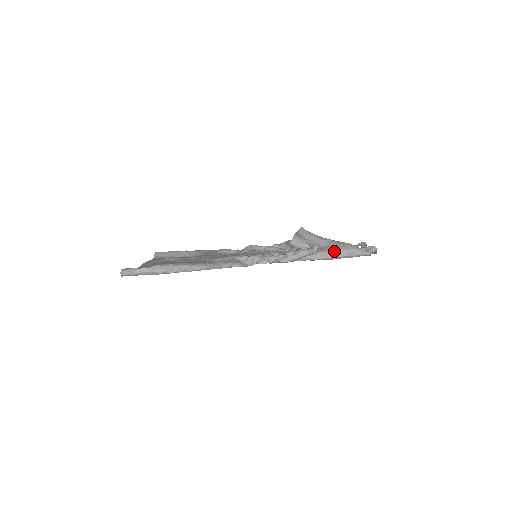
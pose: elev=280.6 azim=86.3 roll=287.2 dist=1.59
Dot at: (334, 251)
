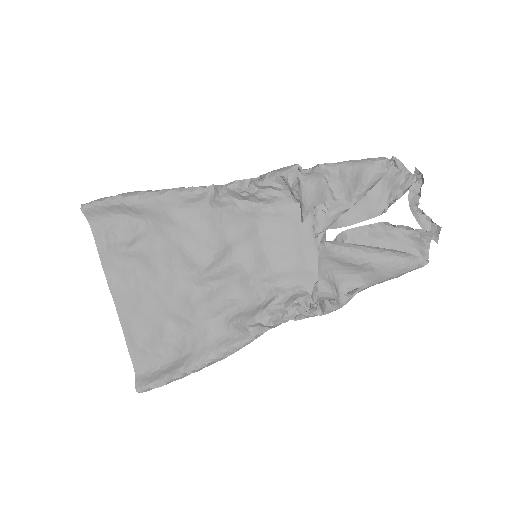
Dot at: (376, 283)
